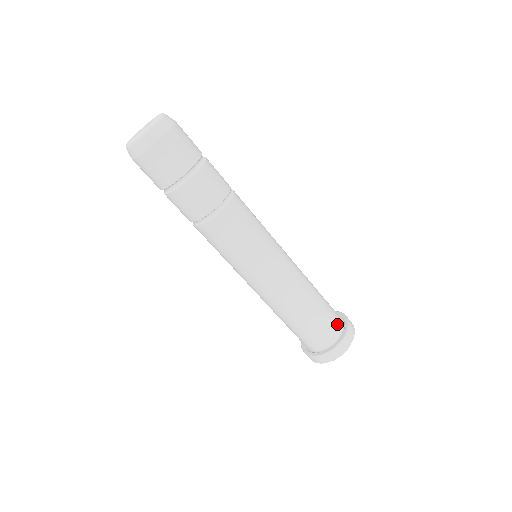
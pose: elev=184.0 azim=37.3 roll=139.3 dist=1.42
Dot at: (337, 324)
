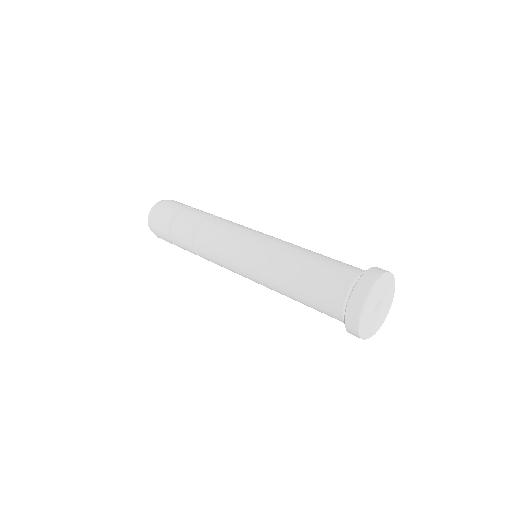
Dot at: (354, 272)
